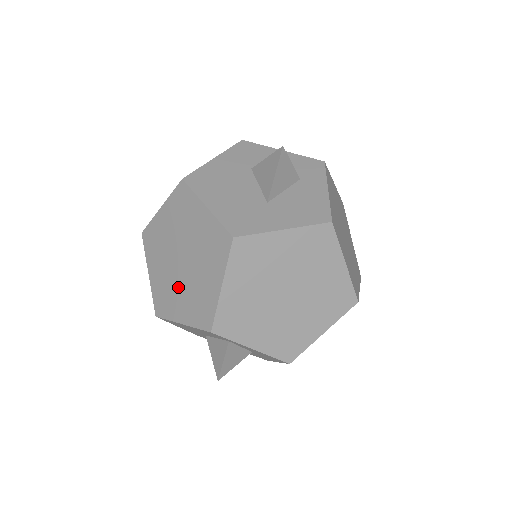
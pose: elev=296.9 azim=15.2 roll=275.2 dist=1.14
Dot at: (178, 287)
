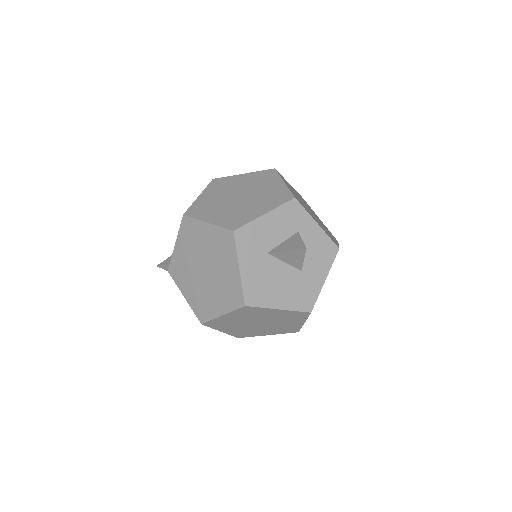
Dot at: (259, 329)
